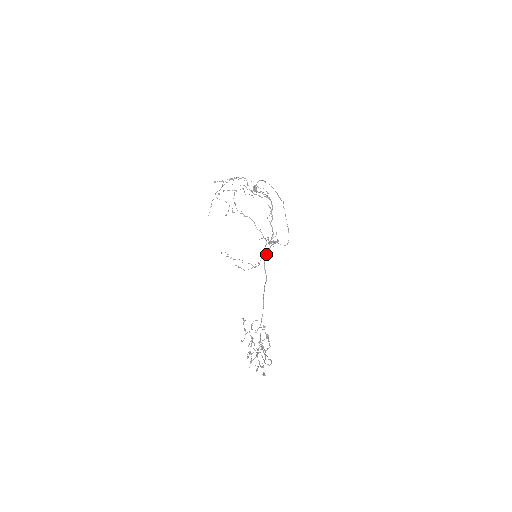
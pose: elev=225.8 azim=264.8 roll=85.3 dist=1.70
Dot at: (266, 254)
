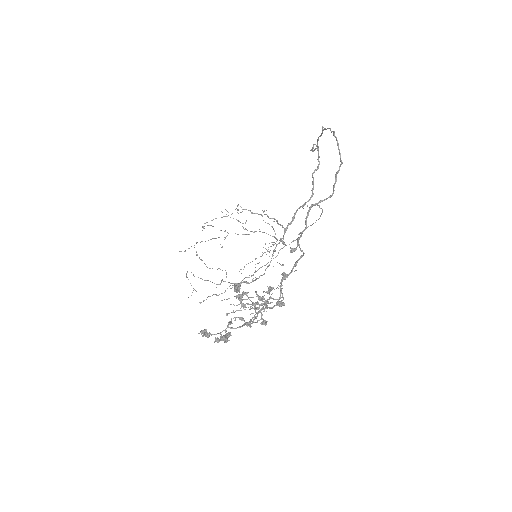
Dot at: (313, 146)
